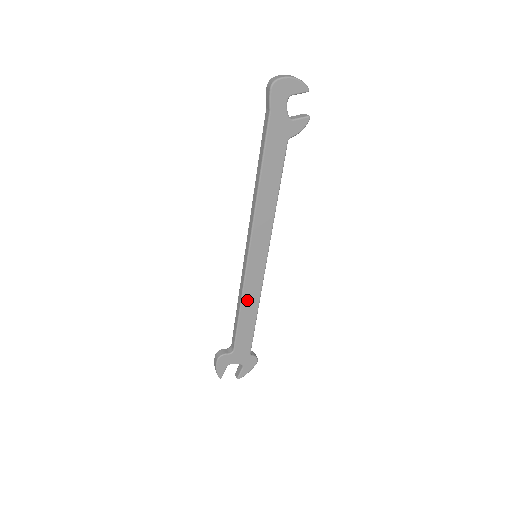
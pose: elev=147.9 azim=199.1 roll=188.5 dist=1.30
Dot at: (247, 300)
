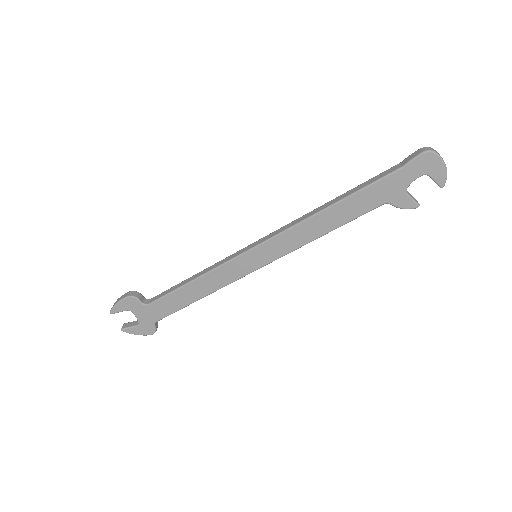
Dot at: (208, 279)
